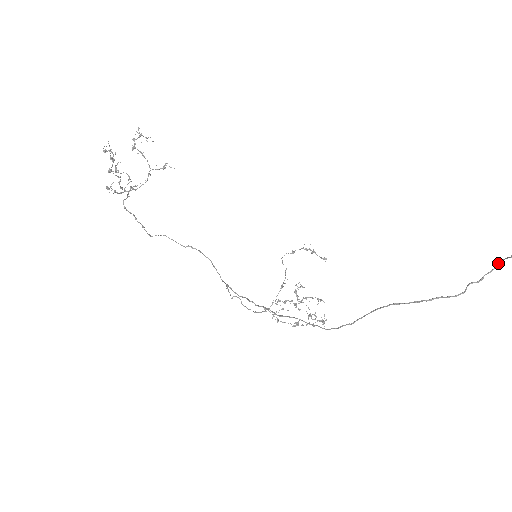
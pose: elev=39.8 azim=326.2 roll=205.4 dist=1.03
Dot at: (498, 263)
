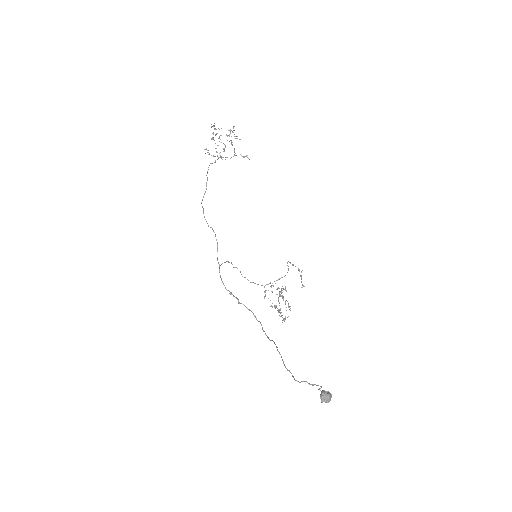
Dot at: (320, 386)
